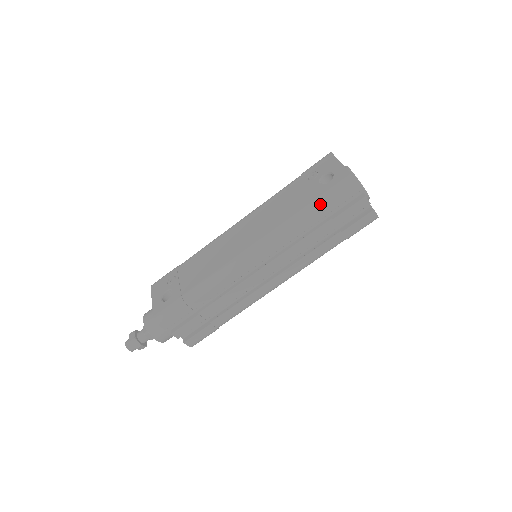
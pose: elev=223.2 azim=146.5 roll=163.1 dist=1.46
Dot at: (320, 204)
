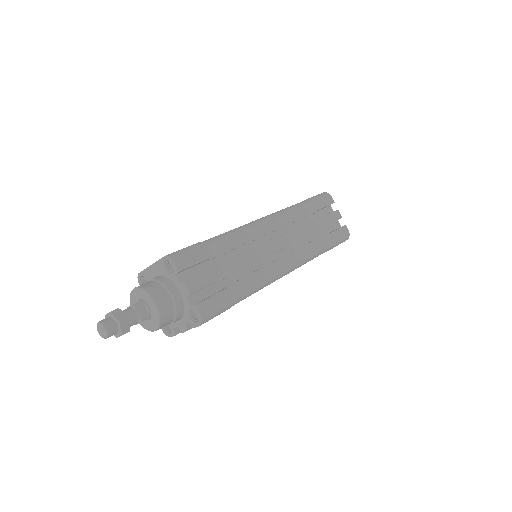
Dot at: (310, 201)
